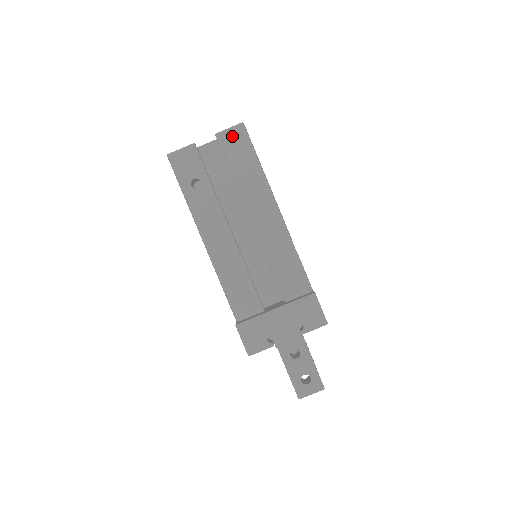
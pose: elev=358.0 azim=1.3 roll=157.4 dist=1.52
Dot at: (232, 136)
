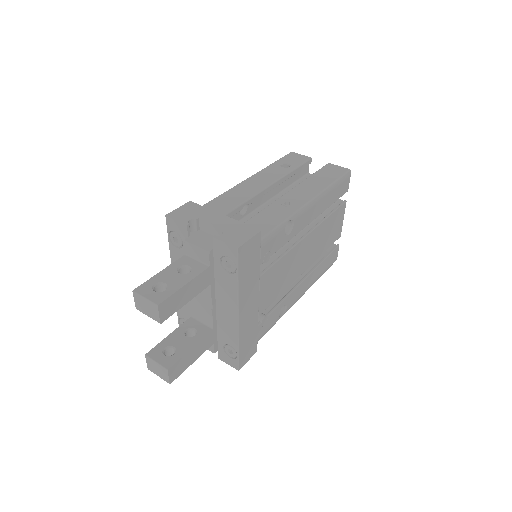
Dot at: (336, 168)
